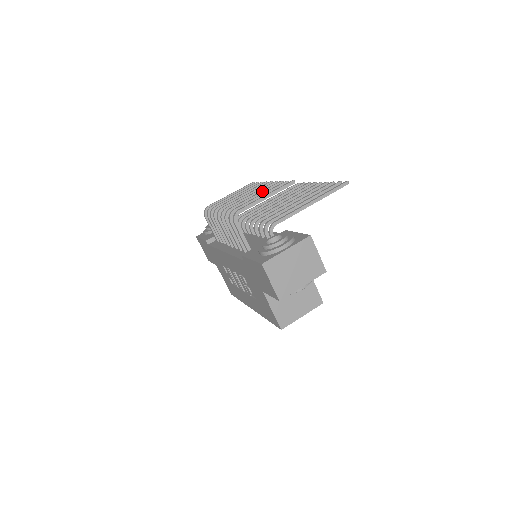
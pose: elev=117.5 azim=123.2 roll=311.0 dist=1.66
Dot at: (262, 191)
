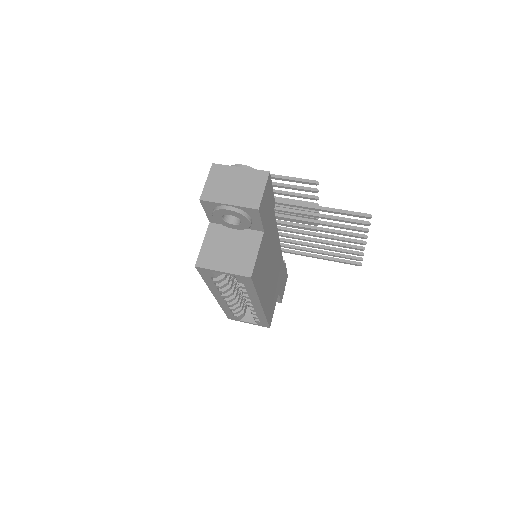
Dot at: (294, 192)
